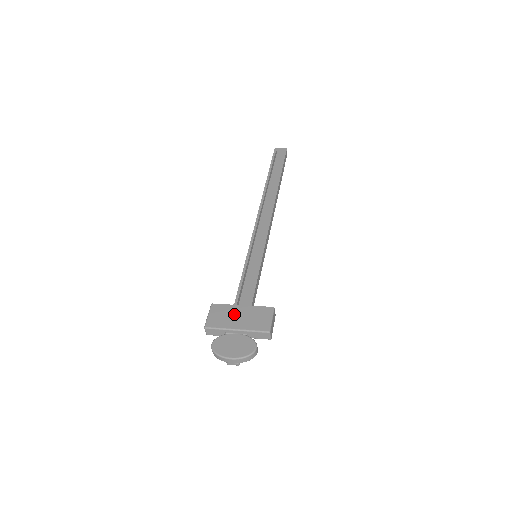
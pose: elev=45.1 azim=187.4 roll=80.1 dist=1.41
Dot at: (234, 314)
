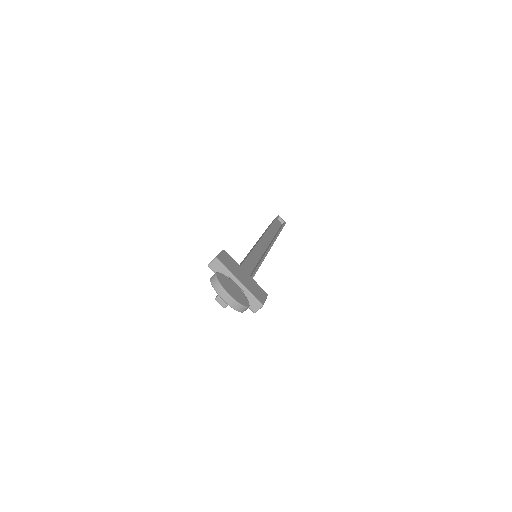
Dot at: (240, 271)
